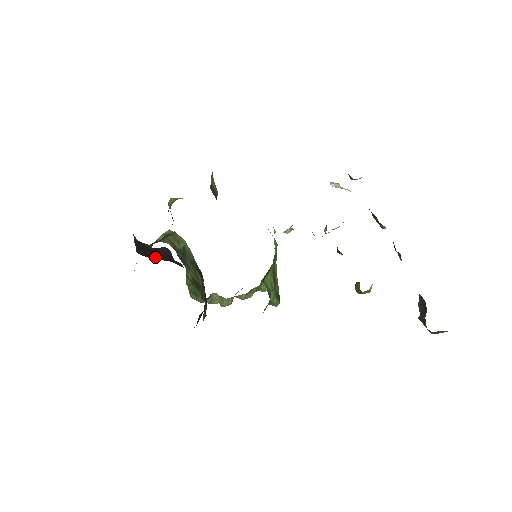
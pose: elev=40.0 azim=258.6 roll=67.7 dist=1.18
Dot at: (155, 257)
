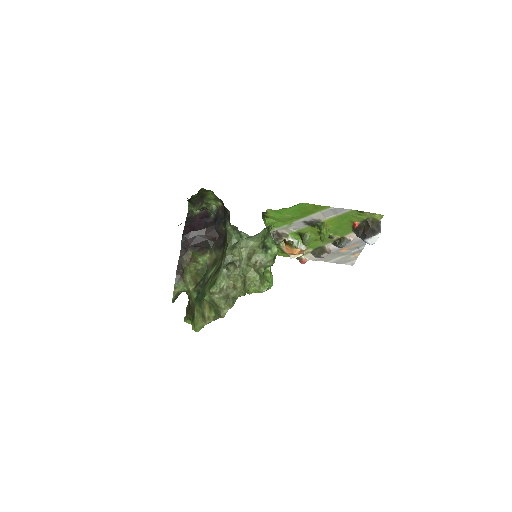
Dot at: (195, 229)
